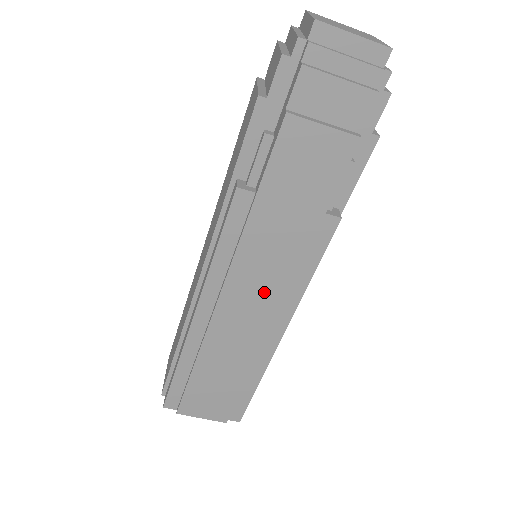
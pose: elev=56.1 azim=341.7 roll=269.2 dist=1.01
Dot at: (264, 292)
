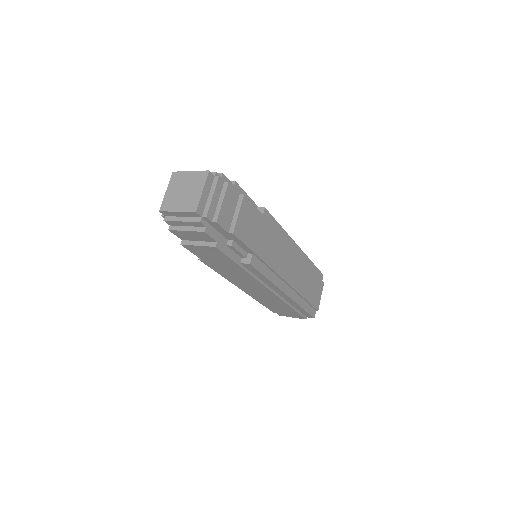
Dot at: (254, 285)
